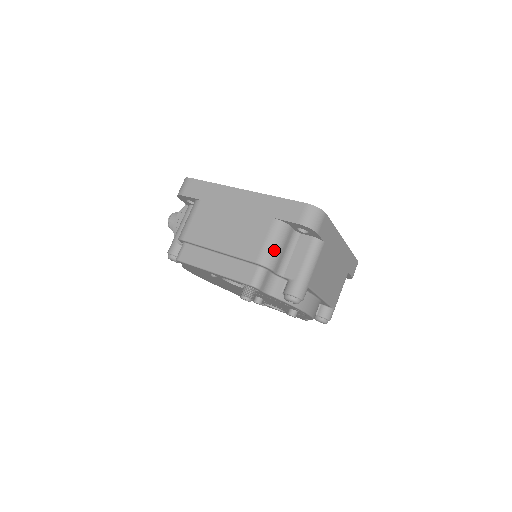
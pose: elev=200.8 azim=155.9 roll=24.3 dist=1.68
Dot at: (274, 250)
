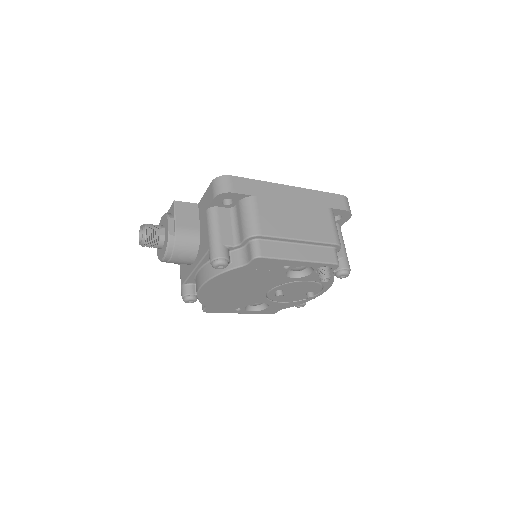
Dot at: occluded
